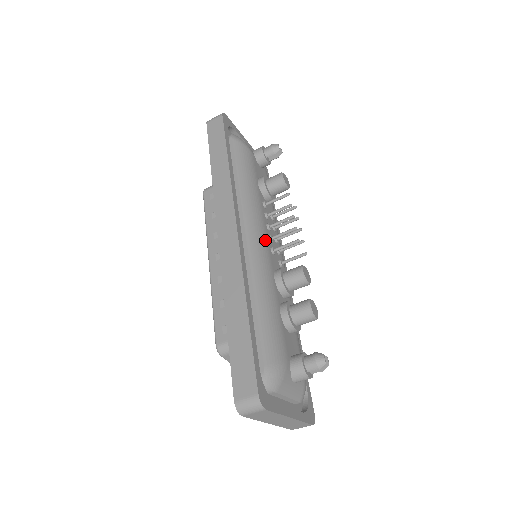
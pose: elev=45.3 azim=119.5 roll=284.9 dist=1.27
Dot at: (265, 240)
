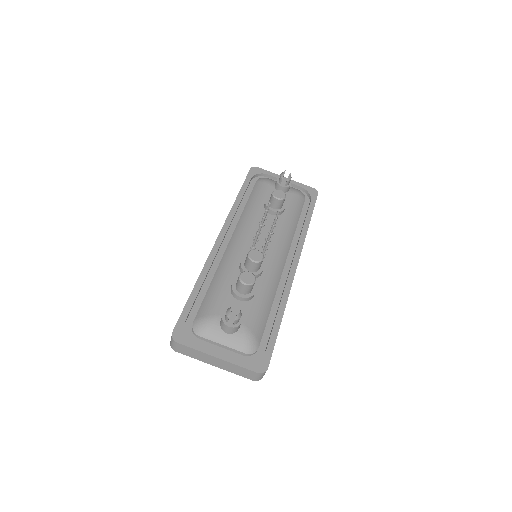
Dot at: (245, 241)
